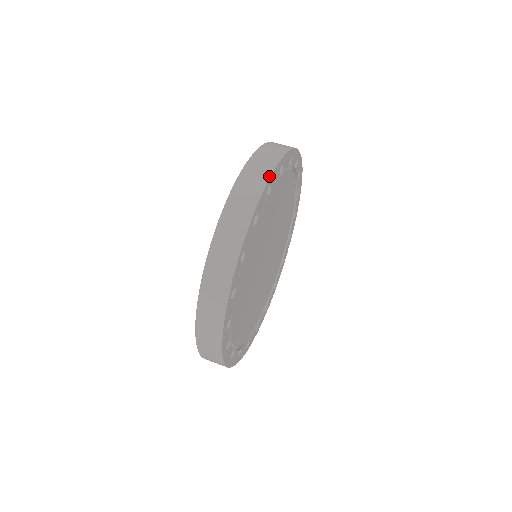
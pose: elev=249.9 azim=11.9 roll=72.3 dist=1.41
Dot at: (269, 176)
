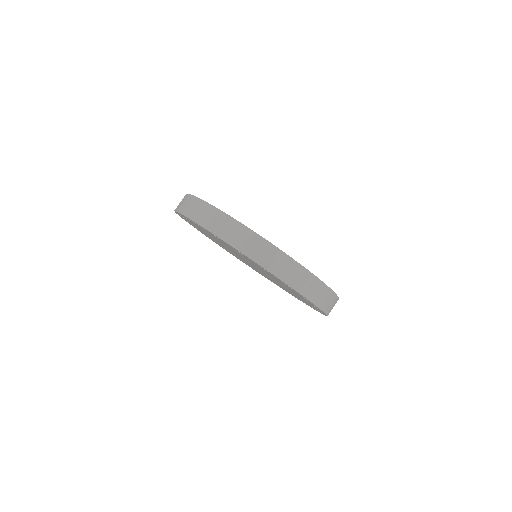
Dot at: (222, 212)
